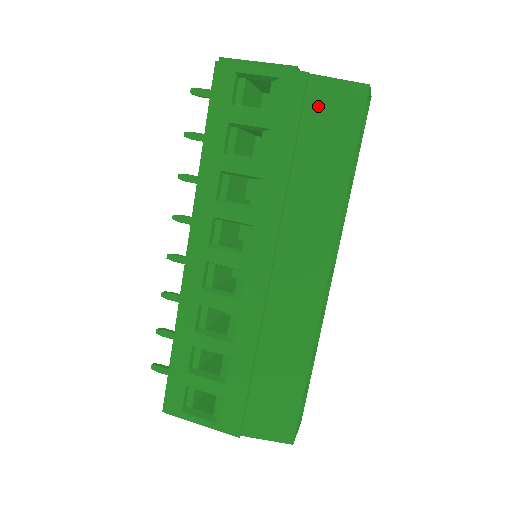
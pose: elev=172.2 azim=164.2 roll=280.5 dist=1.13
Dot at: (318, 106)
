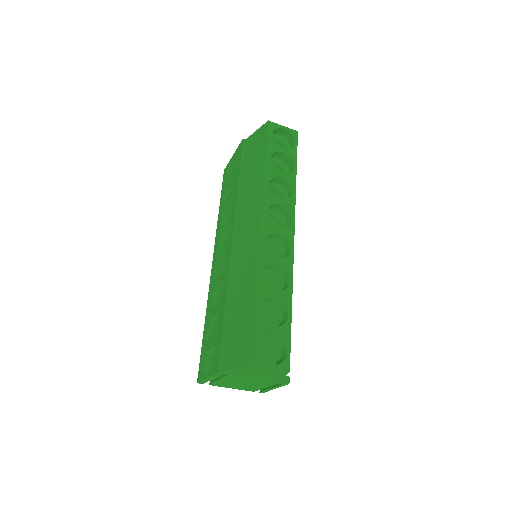
Dot at: (250, 148)
